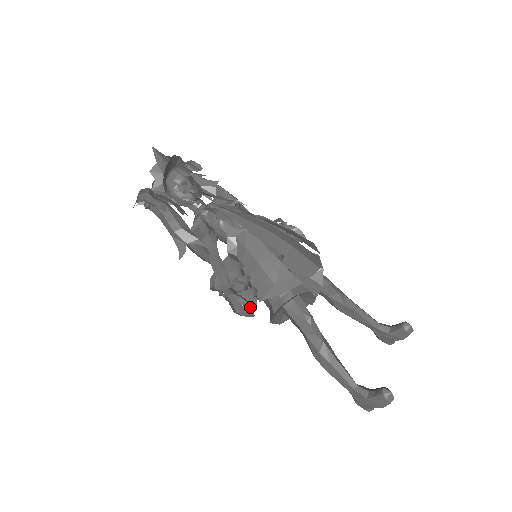
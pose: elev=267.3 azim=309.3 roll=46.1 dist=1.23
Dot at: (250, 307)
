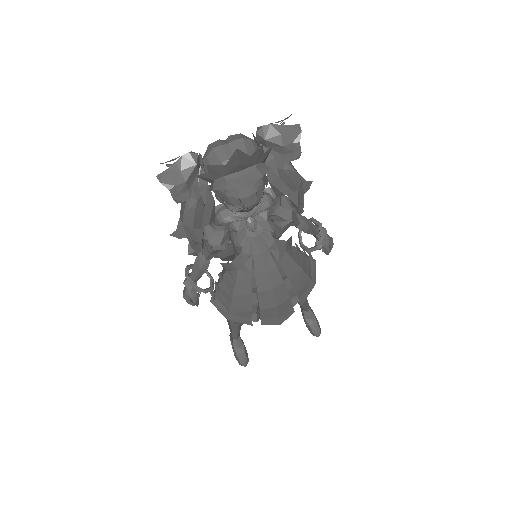
Dot at: (196, 305)
